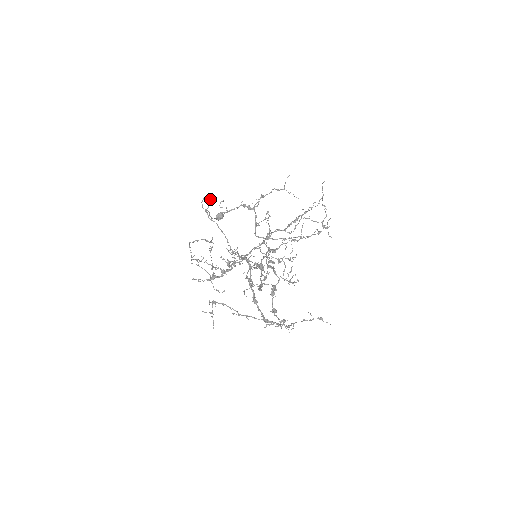
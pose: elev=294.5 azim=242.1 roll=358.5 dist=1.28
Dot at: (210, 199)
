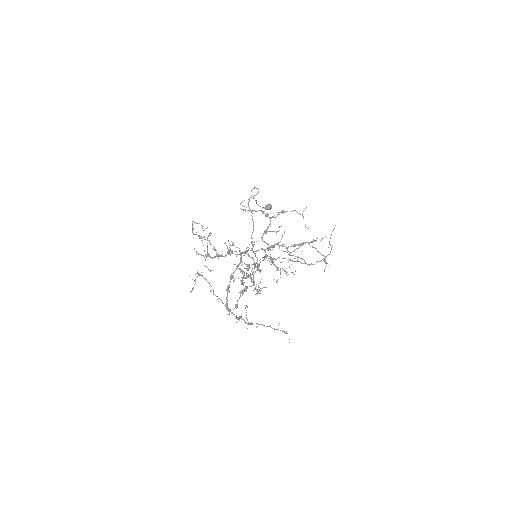
Dot at: occluded
